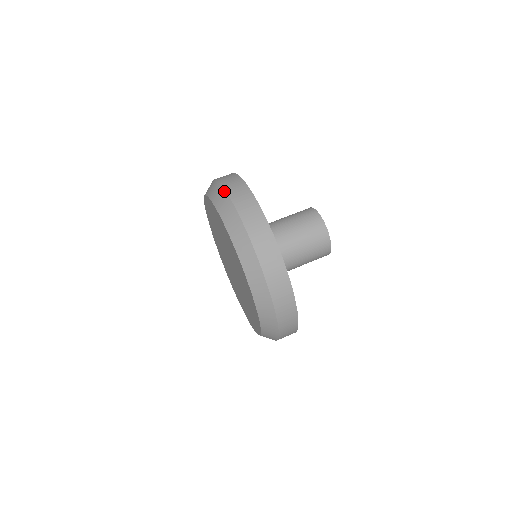
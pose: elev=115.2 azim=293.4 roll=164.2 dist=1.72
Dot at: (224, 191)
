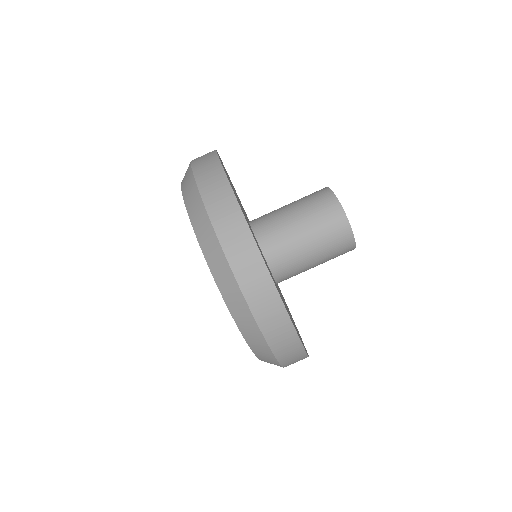
Dot at: (235, 283)
